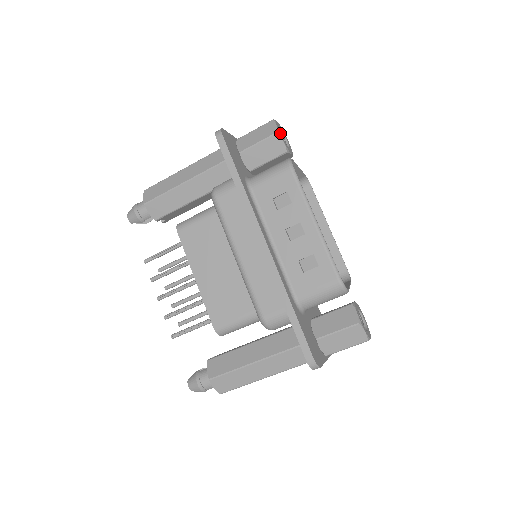
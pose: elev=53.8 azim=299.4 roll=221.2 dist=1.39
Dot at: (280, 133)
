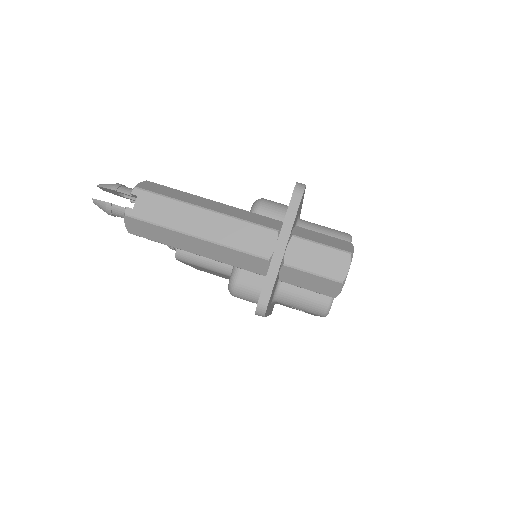
Dot at: occluded
